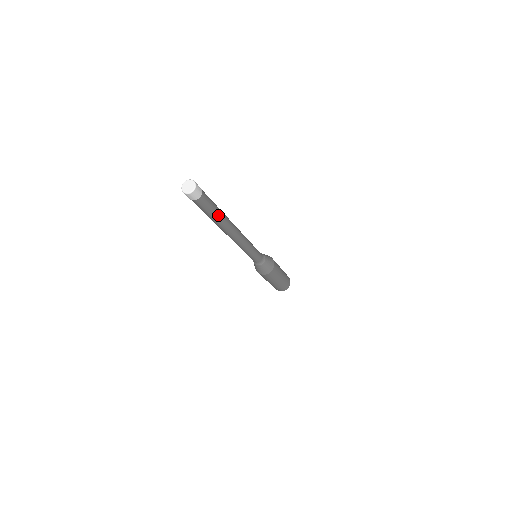
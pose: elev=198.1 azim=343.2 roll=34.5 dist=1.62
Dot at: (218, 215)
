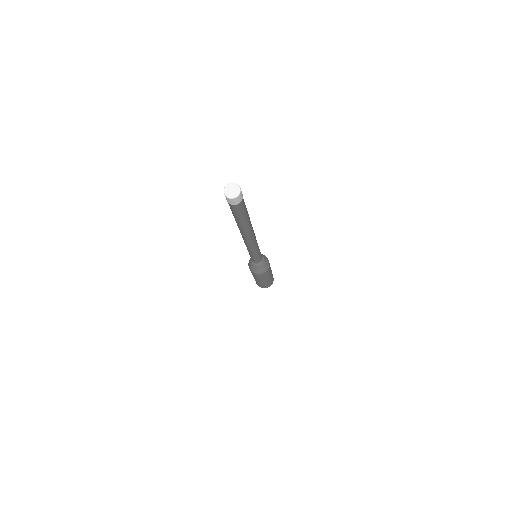
Dot at: (248, 215)
